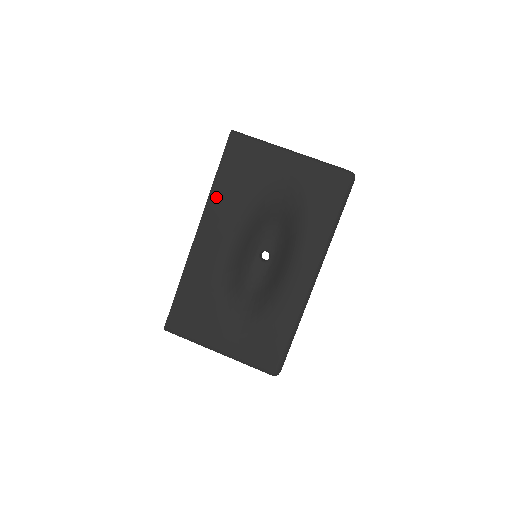
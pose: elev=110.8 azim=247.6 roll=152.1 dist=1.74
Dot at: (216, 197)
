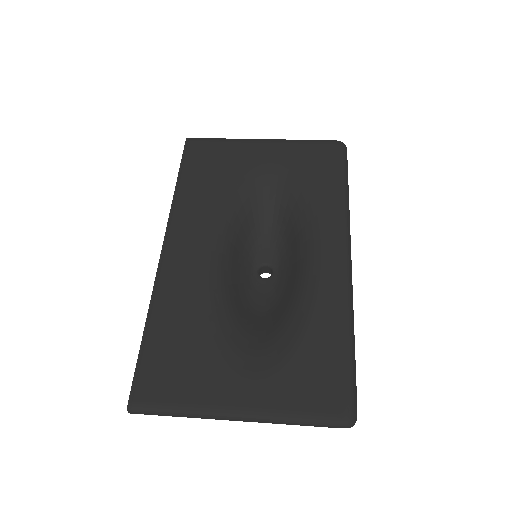
Dot at: (182, 201)
